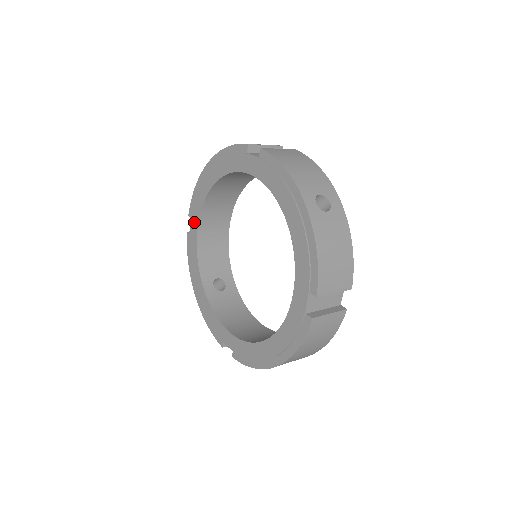
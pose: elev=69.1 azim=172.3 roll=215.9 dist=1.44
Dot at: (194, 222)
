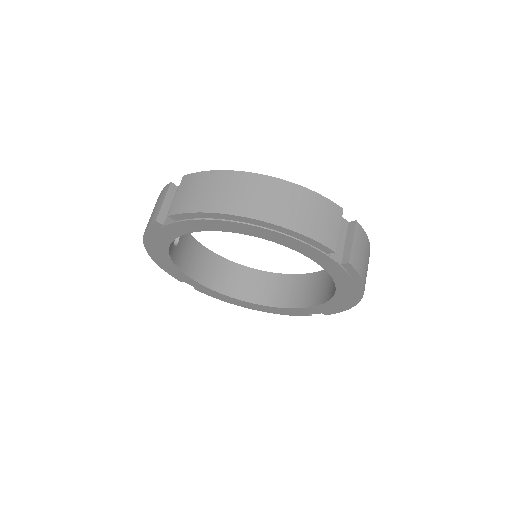
Dot at: (182, 228)
